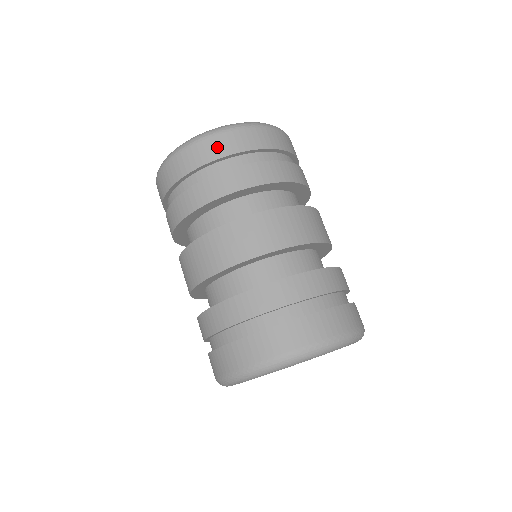
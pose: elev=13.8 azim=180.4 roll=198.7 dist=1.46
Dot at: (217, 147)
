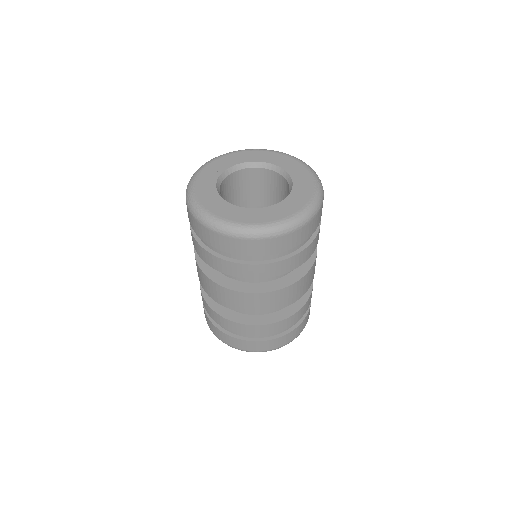
Dot at: (305, 234)
